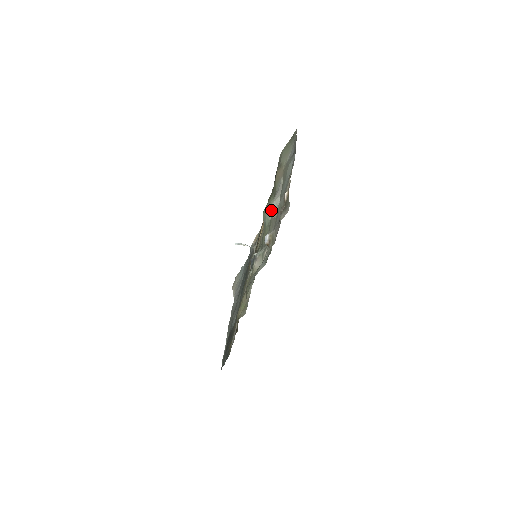
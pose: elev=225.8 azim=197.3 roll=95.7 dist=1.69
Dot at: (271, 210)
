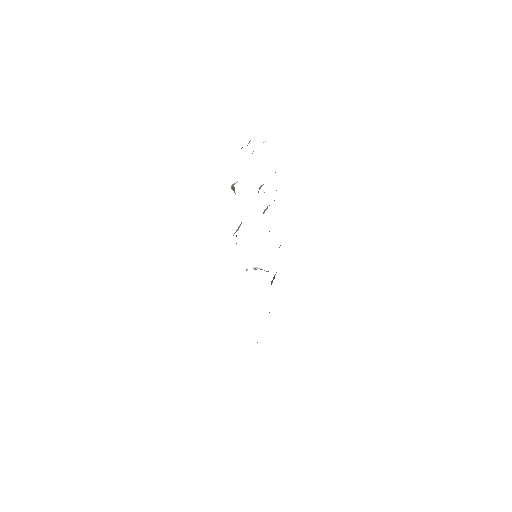
Dot at: occluded
